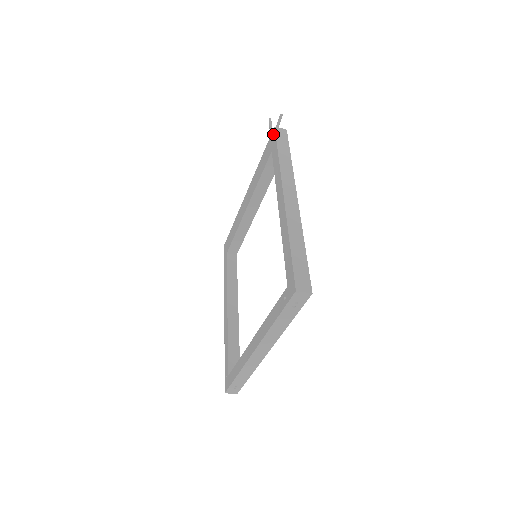
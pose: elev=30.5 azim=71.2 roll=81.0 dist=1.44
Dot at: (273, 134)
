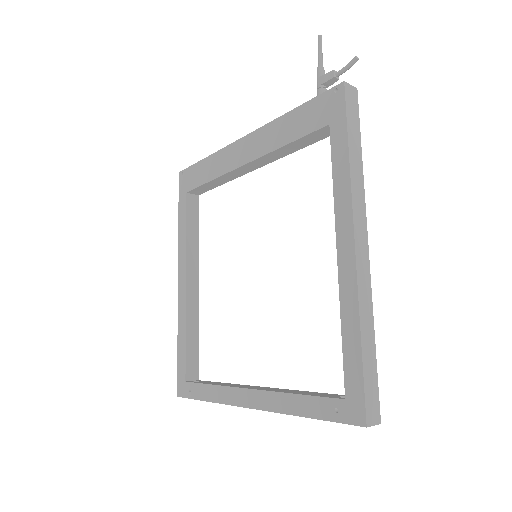
Dot at: (338, 94)
